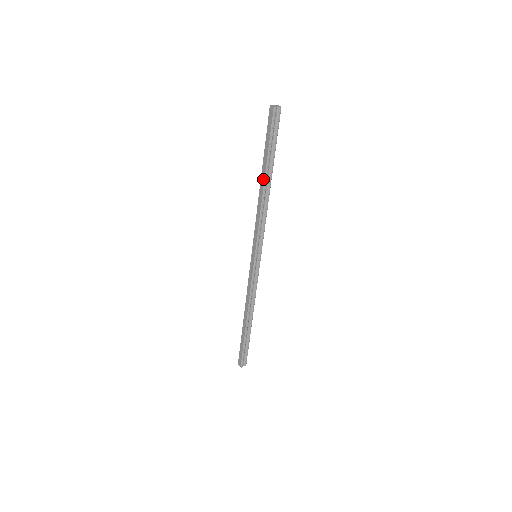
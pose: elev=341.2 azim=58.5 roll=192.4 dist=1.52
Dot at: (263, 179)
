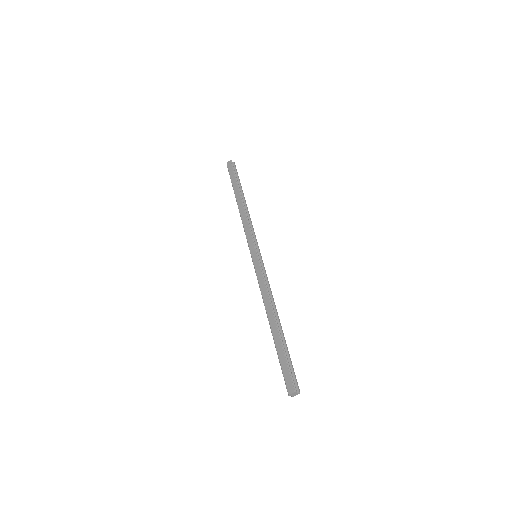
Dot at: (239, 198)
